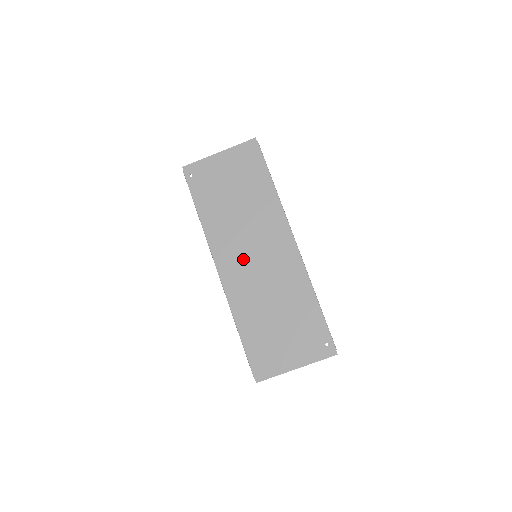
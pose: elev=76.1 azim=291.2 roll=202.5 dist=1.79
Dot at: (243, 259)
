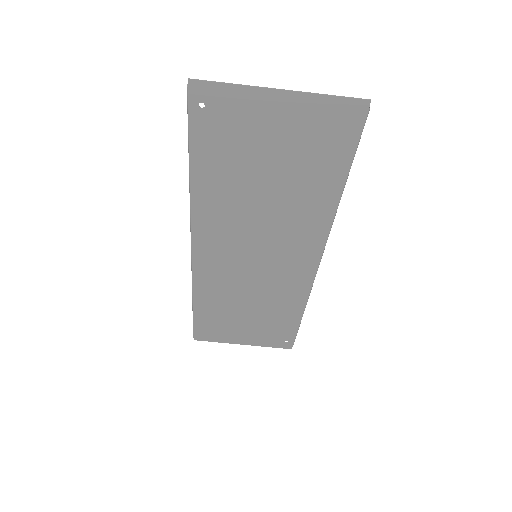
Dot at: (236, 253)
